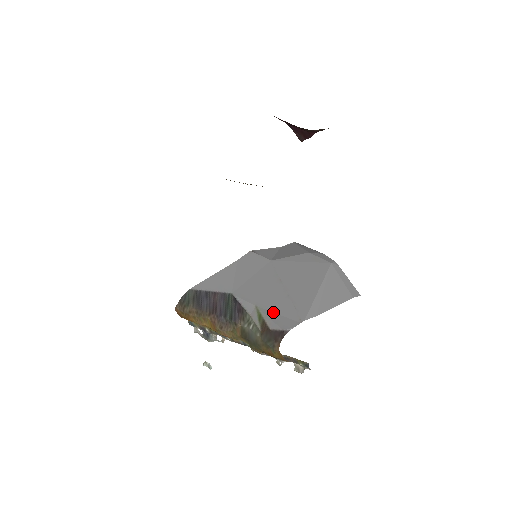
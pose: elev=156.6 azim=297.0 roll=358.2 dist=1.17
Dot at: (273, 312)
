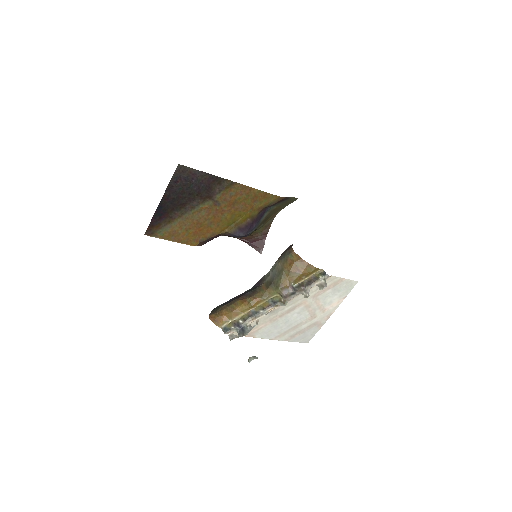
Dot at: occluded
